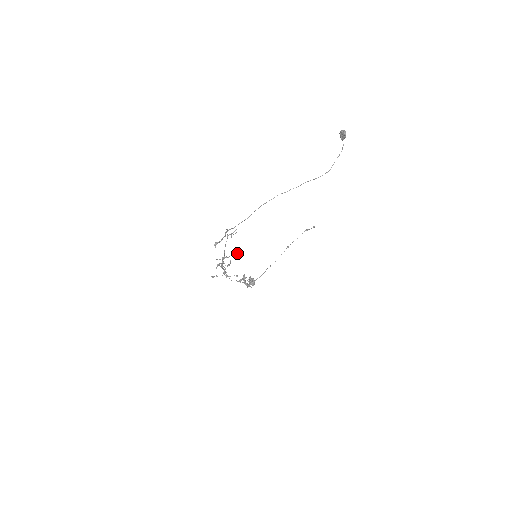
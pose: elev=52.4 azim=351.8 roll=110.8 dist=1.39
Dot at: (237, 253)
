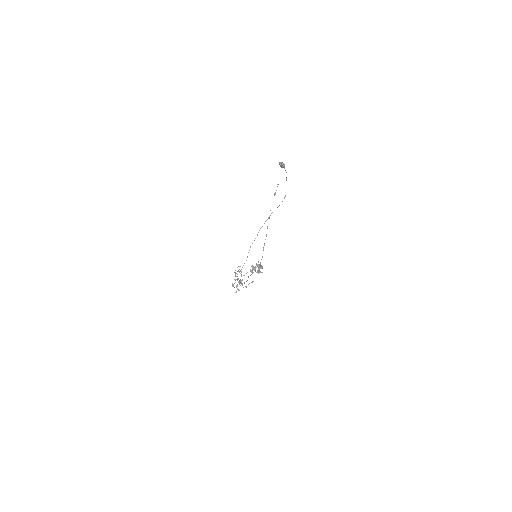
Dot at: (246, 273)
